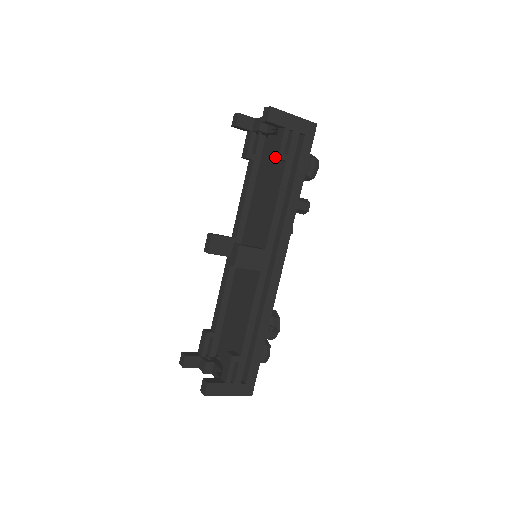
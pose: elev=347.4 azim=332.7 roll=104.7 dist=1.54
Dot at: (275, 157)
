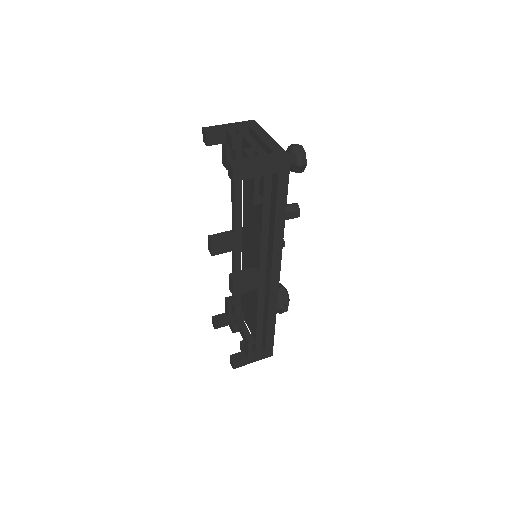
Dot at: occluded
